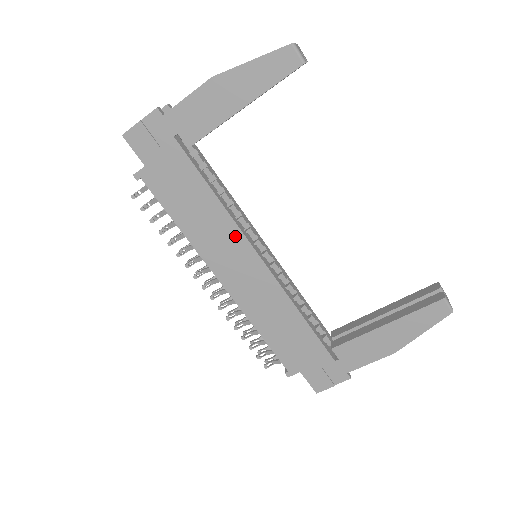
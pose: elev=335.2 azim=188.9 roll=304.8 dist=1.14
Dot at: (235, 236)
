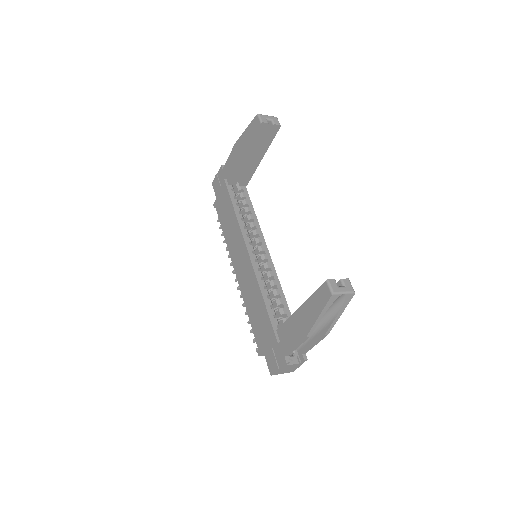
Dot at: (240, 237)
